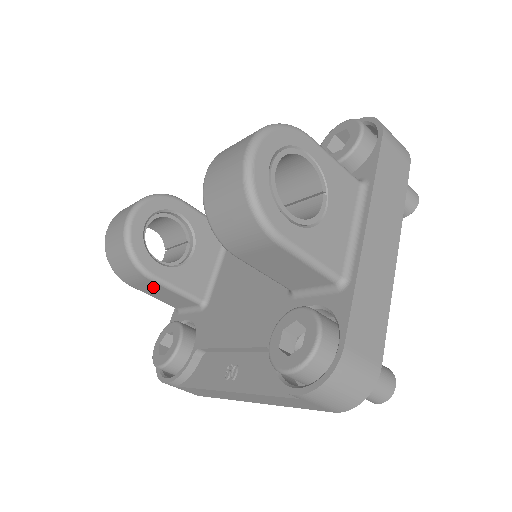
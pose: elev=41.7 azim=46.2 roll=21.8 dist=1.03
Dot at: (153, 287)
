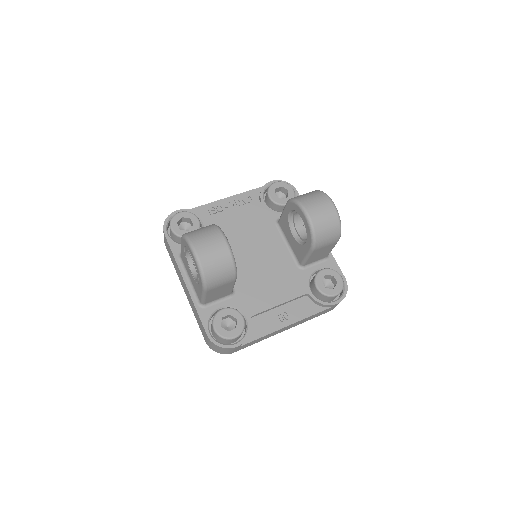
Dot at: (225, 287)
